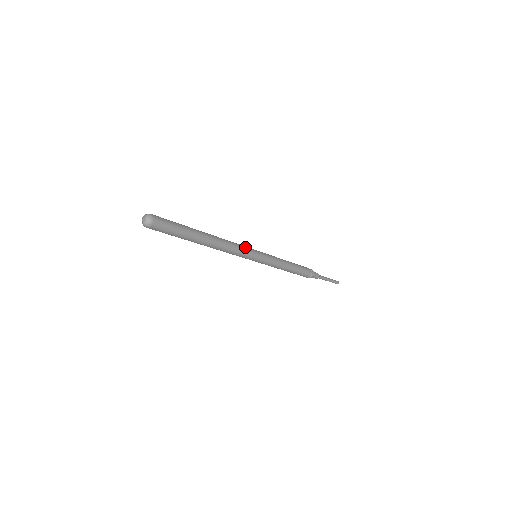
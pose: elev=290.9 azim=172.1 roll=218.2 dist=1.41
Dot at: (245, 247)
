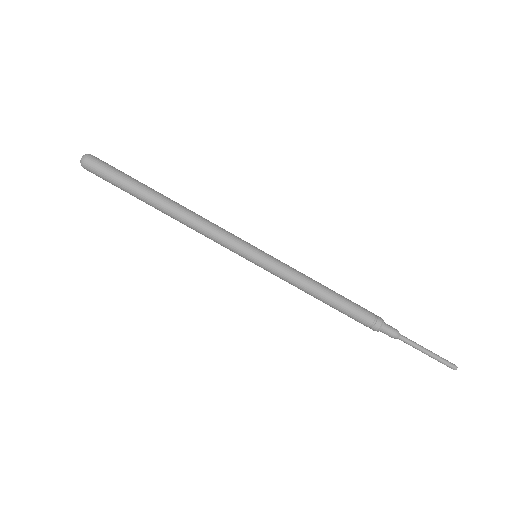
Dot at: (232, 234)
